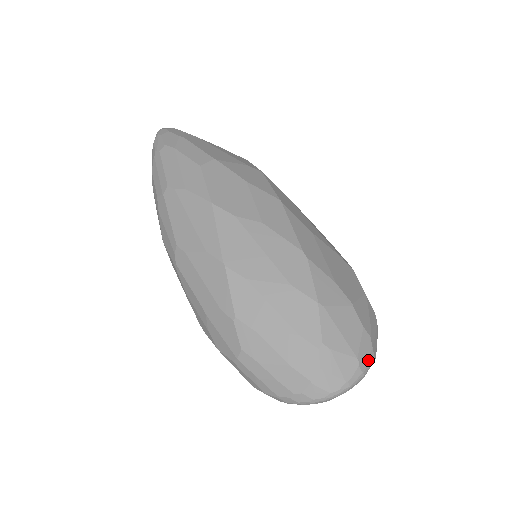
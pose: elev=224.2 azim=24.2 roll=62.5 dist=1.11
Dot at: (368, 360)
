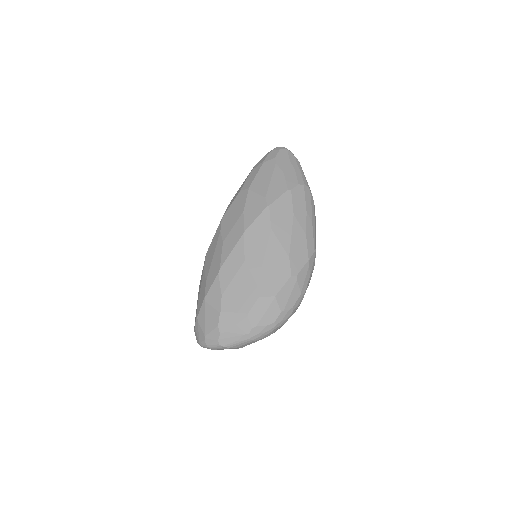
Dot at: (212, 342)
